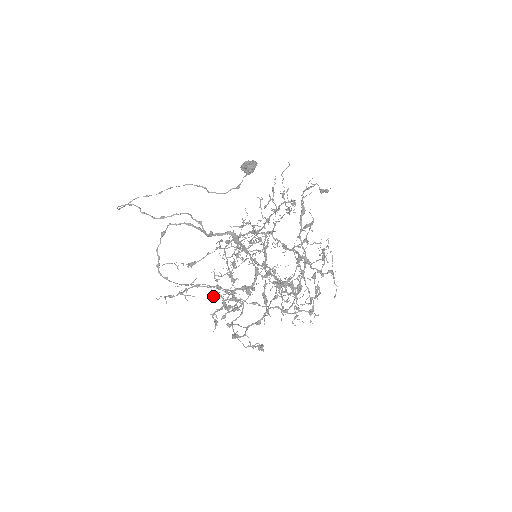
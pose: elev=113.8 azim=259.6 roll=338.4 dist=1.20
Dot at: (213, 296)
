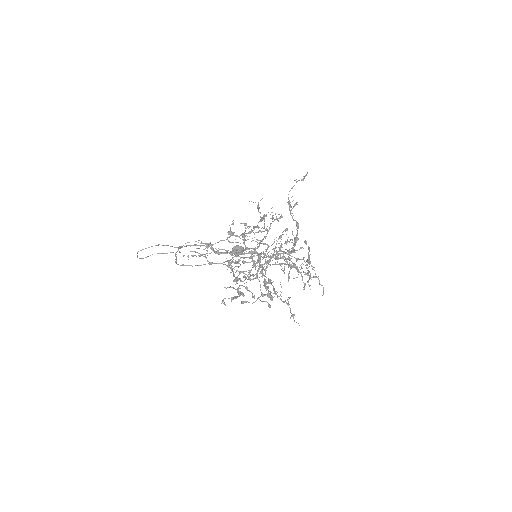
Dot at: (232, 232)
